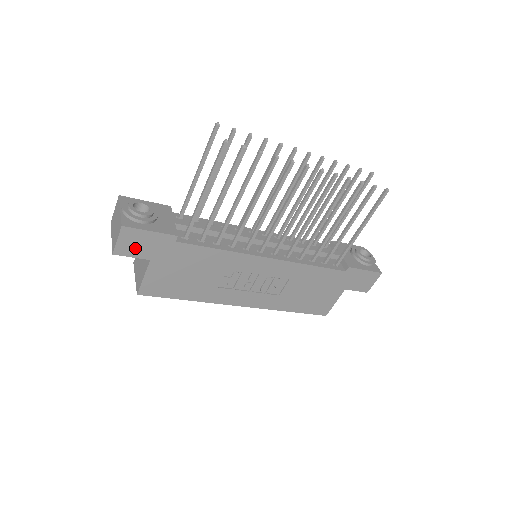
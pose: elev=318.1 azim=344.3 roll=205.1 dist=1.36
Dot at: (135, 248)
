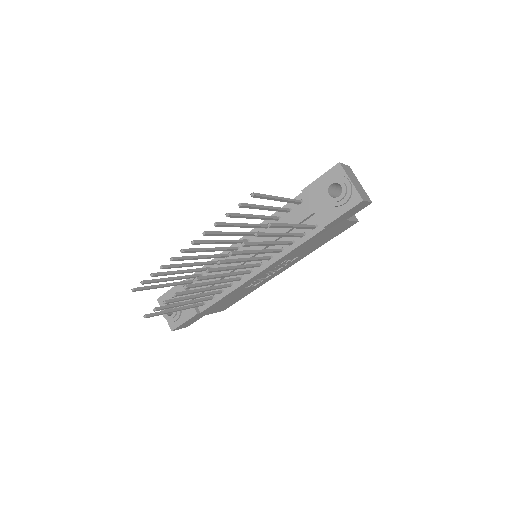
Dot at: occluded
